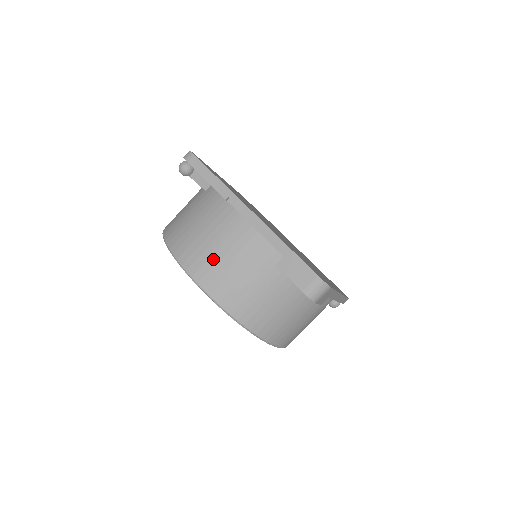
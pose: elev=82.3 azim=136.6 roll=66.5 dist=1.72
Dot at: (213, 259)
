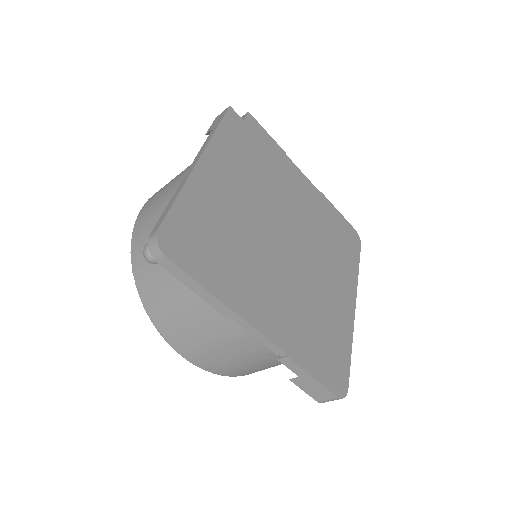
Dot at: (211, 354)
